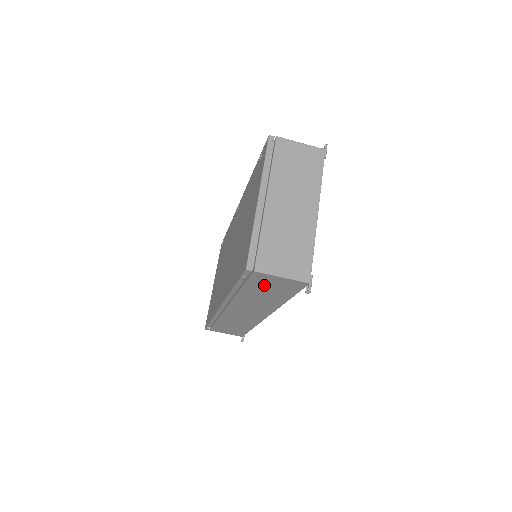
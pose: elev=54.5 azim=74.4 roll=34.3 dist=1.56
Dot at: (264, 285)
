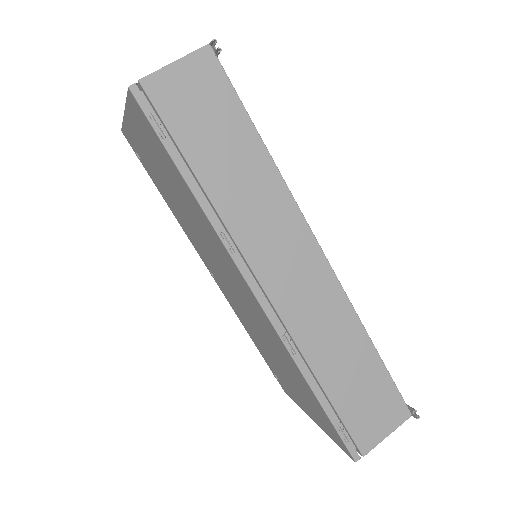
Dot at: (192, 118)
